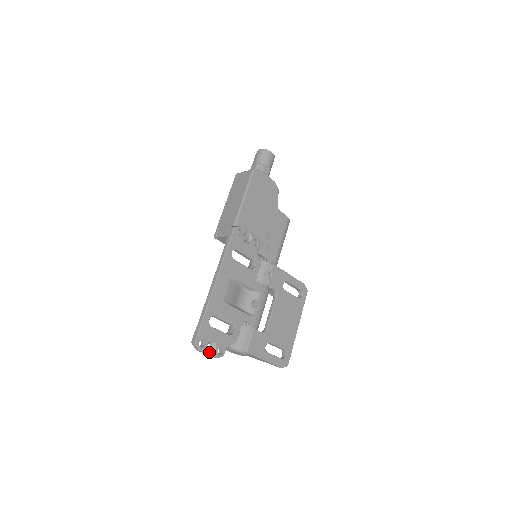
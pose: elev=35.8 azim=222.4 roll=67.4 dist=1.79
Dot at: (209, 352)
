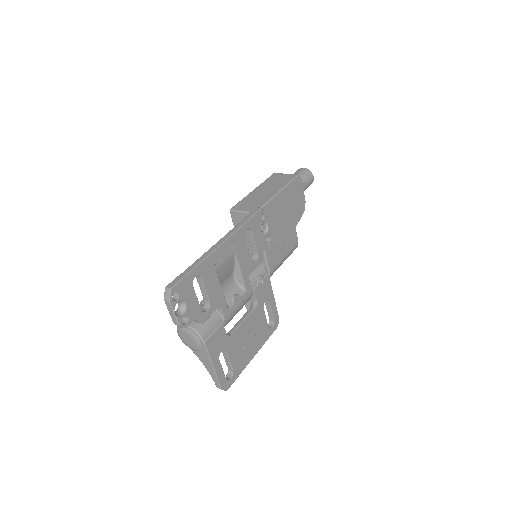
Dot at: (175, 312)
